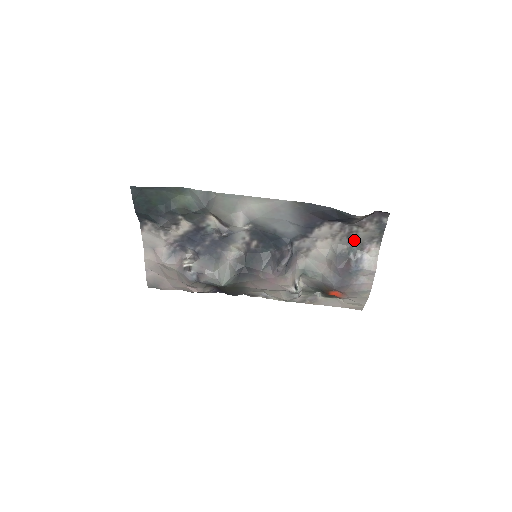
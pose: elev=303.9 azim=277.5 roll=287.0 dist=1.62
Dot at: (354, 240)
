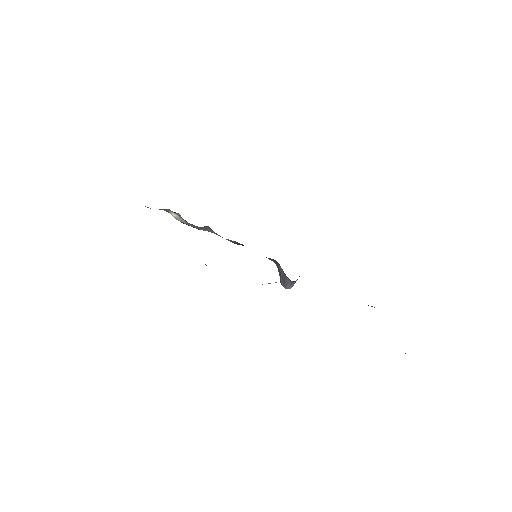
Dot at: occluded
